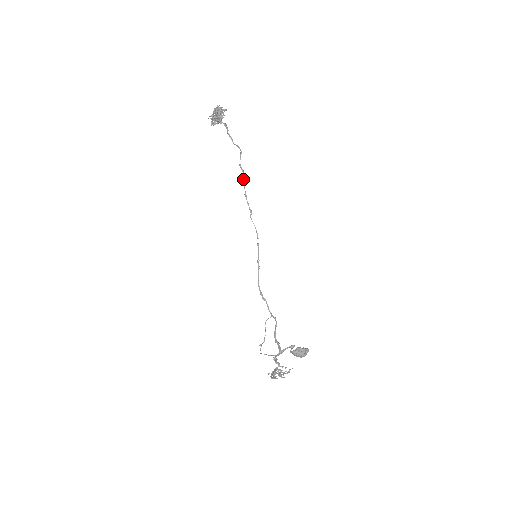
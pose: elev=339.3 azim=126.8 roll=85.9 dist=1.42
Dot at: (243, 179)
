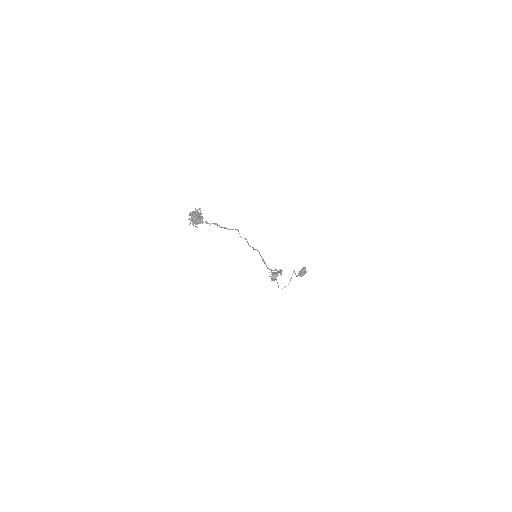
Dot at: (248, 243)
